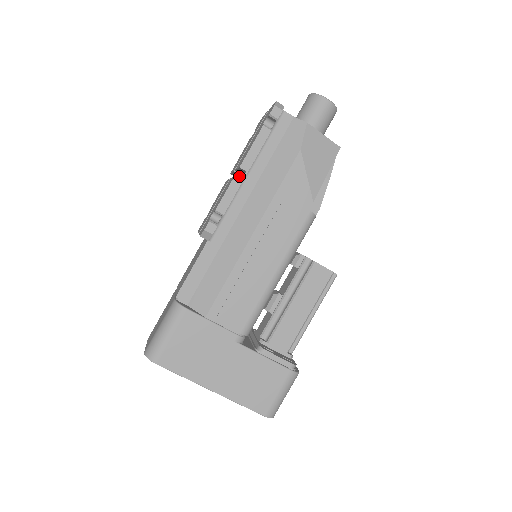
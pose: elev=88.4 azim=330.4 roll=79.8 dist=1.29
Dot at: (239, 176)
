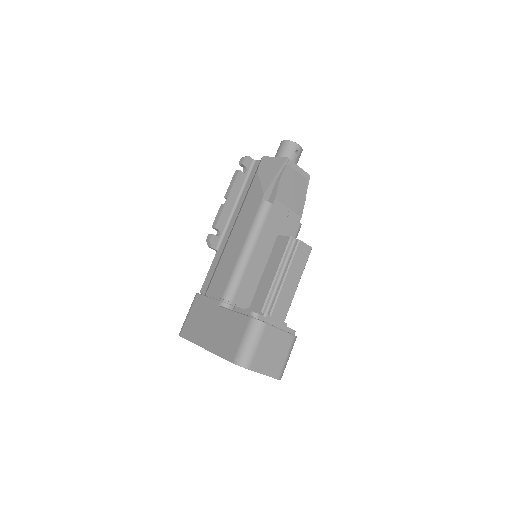
Dot at: occluded
